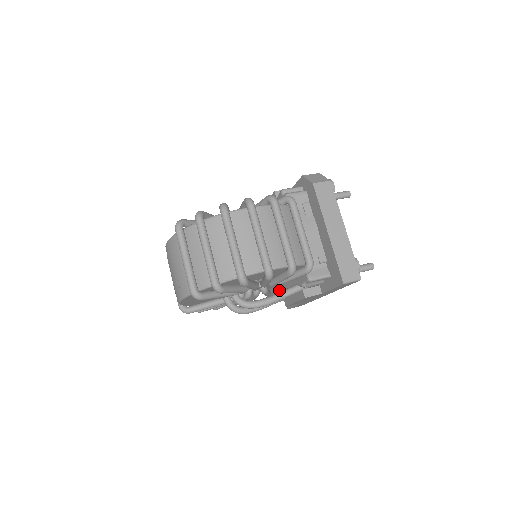
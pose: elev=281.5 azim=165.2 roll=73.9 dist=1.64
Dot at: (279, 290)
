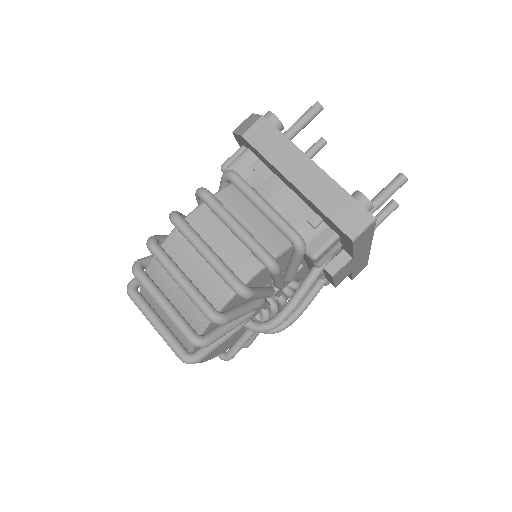
Dot at: occluded
